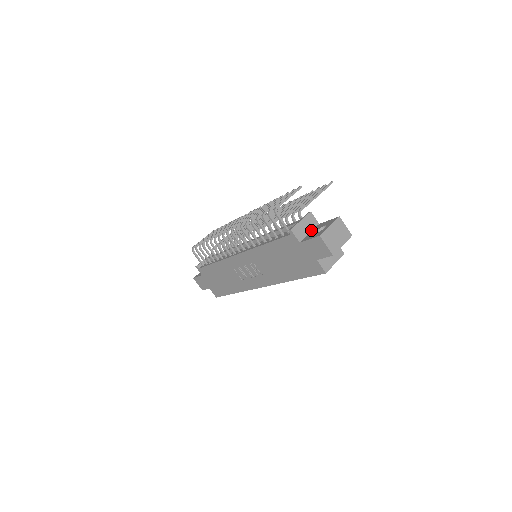
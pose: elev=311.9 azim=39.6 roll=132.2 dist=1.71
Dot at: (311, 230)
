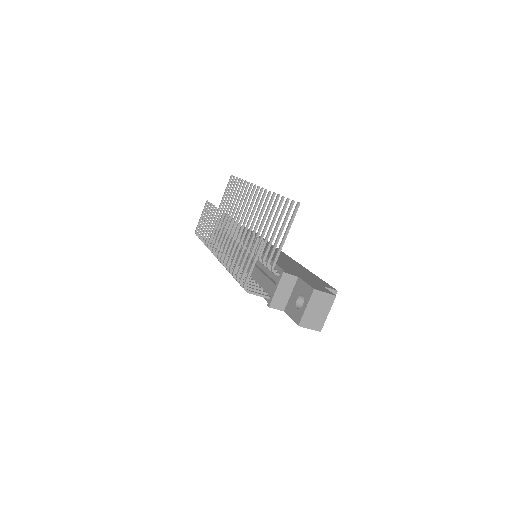
Dot at: (291, 290)
